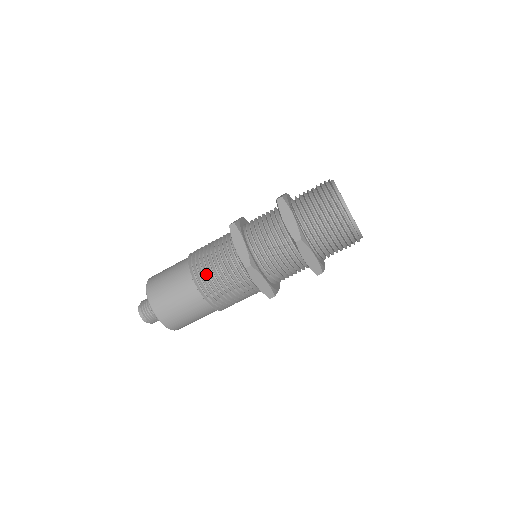
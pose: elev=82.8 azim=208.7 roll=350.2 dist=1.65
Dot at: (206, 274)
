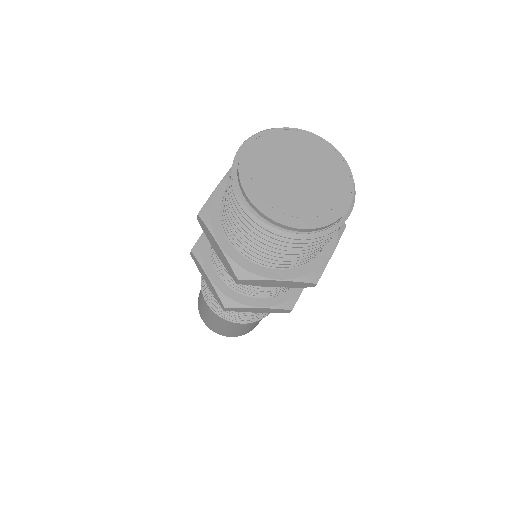
Dot at: (214, 303)
